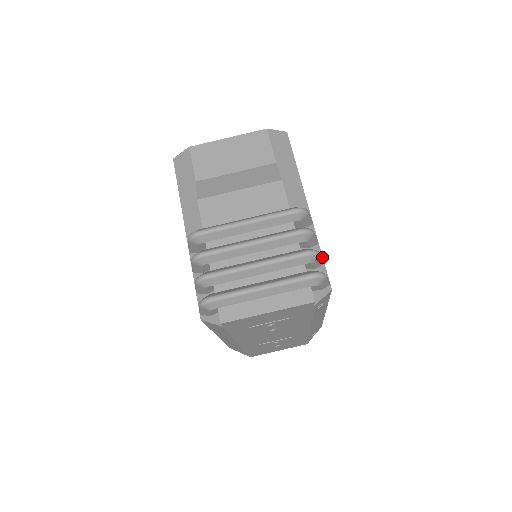
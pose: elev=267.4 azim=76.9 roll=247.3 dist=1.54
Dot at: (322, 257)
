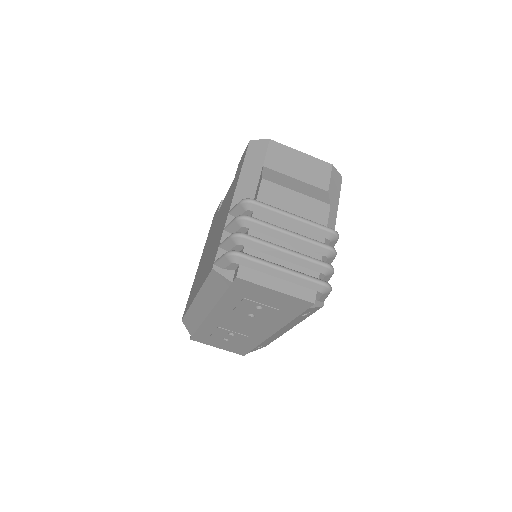
Dot at: occluded
